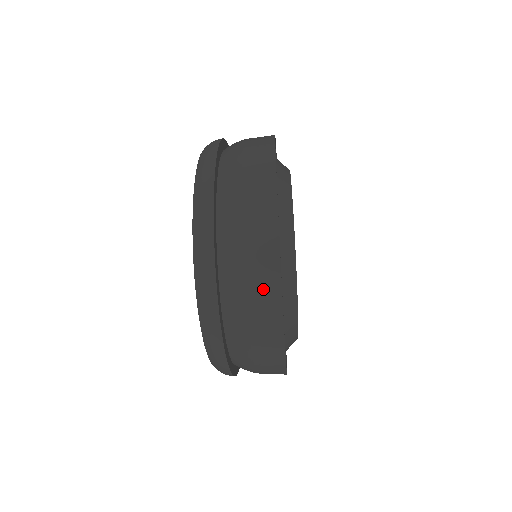
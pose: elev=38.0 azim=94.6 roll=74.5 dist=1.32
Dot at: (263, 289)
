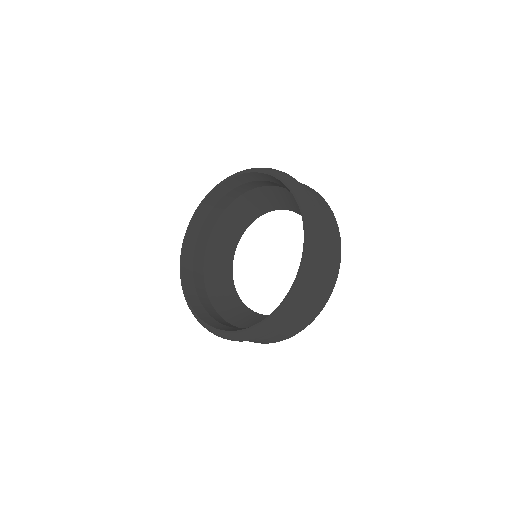
Dot at: (333, 264)
